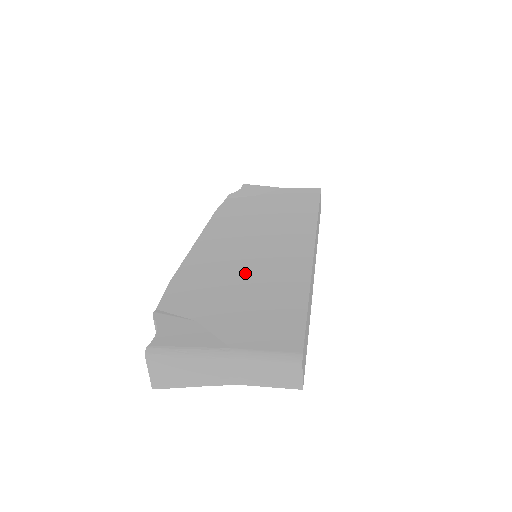
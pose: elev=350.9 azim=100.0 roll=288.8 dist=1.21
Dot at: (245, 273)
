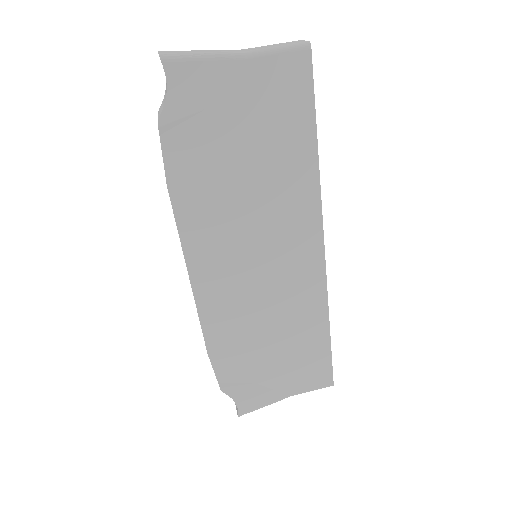
Dot at: (270, 321)
